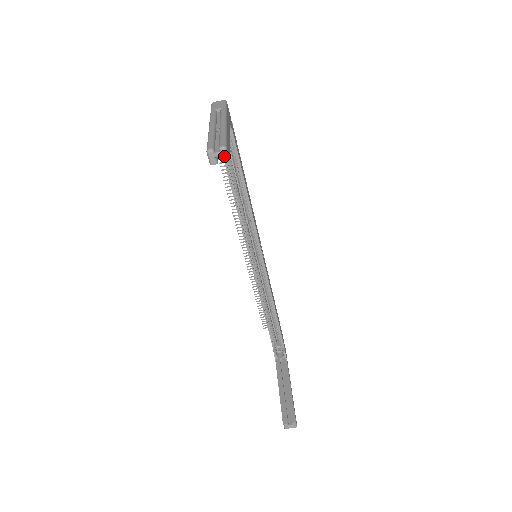
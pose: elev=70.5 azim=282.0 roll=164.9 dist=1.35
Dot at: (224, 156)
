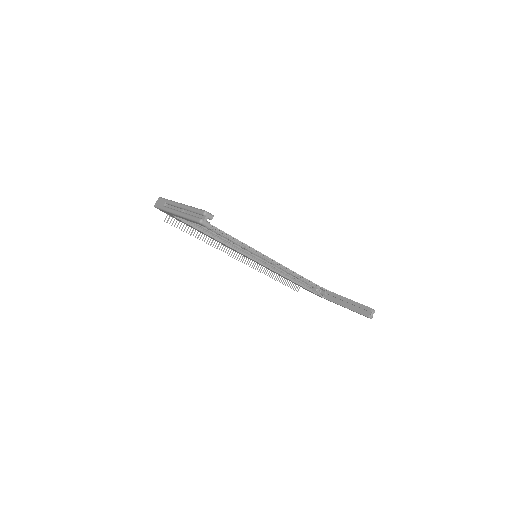
Dot at: (209, 216)
